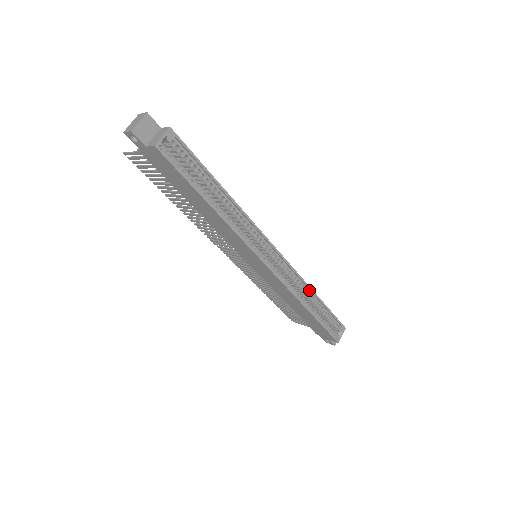
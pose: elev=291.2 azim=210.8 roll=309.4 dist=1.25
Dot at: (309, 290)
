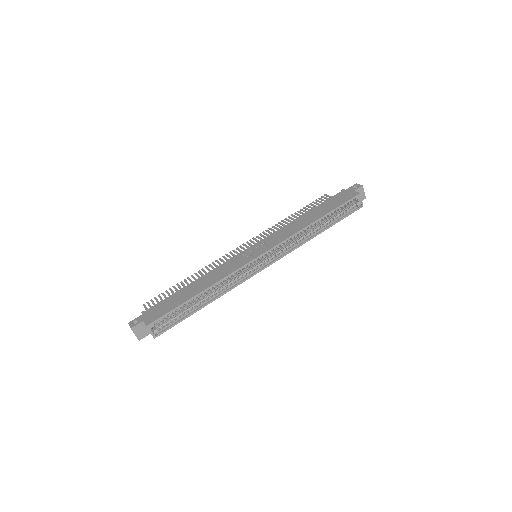
Dot at: (307, 226)
